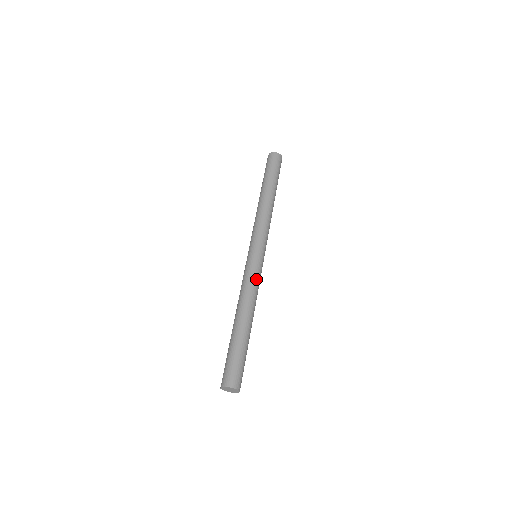
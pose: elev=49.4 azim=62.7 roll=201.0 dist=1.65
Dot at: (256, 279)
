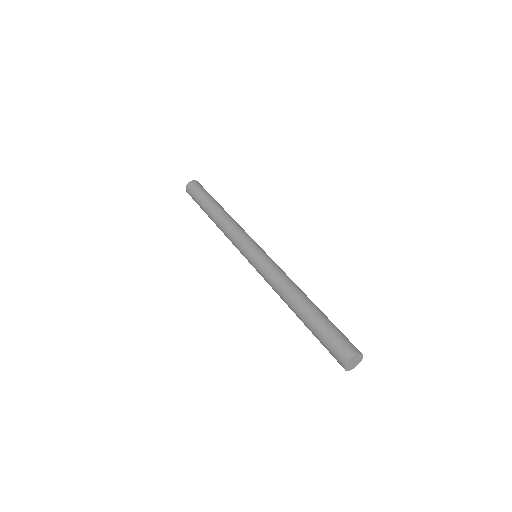
Dot at: occluded
